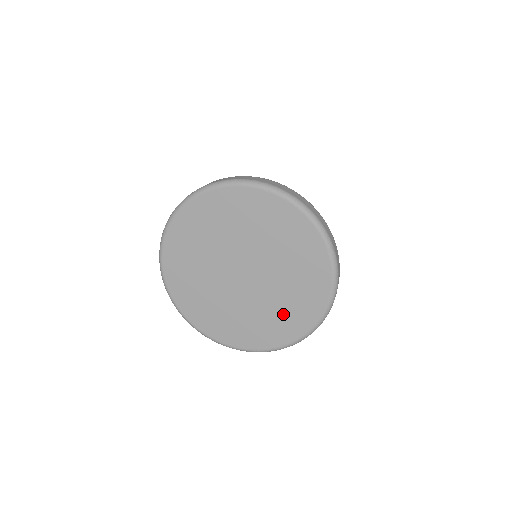
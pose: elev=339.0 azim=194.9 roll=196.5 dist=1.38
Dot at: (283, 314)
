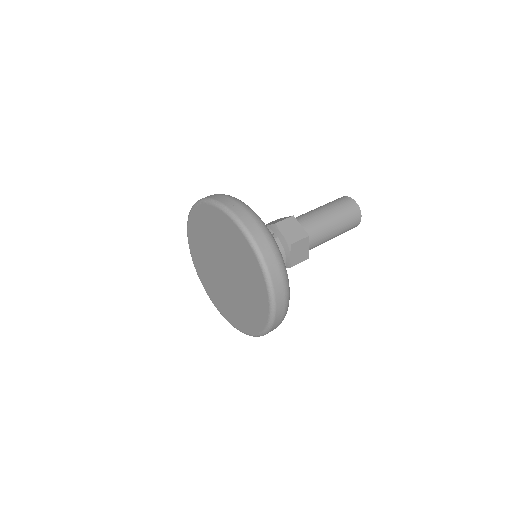
Dot at: (228, 306)
